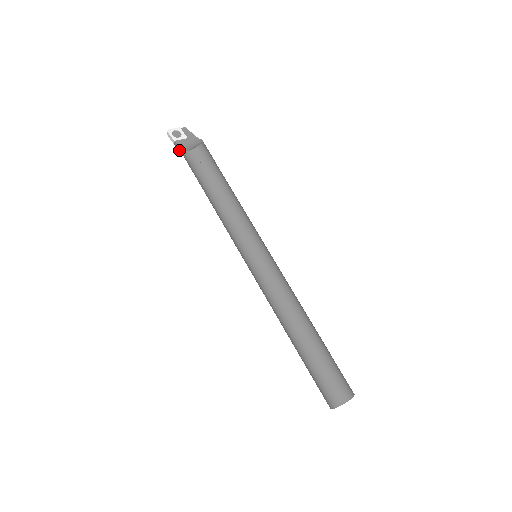
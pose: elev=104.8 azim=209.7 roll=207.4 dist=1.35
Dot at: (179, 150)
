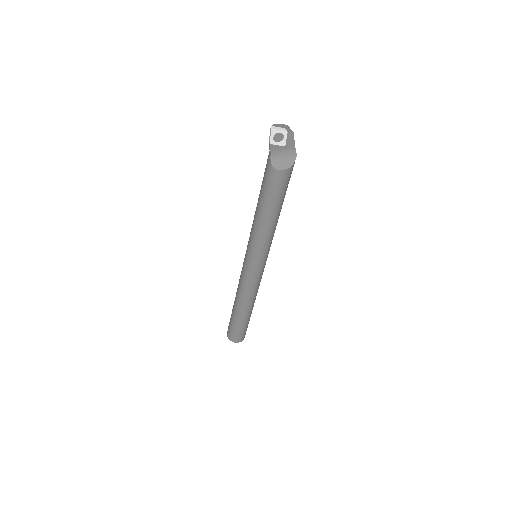
Dot at: (269, 147)
